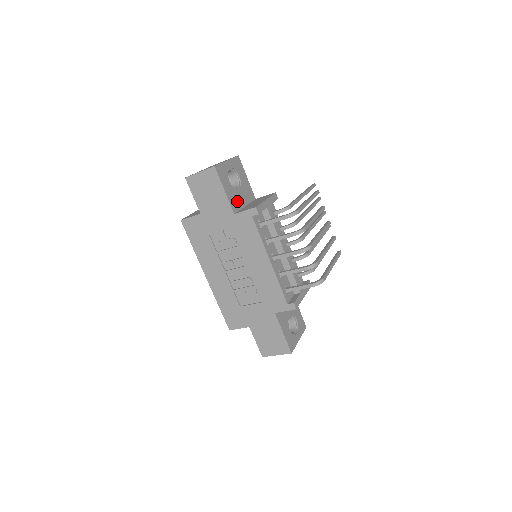
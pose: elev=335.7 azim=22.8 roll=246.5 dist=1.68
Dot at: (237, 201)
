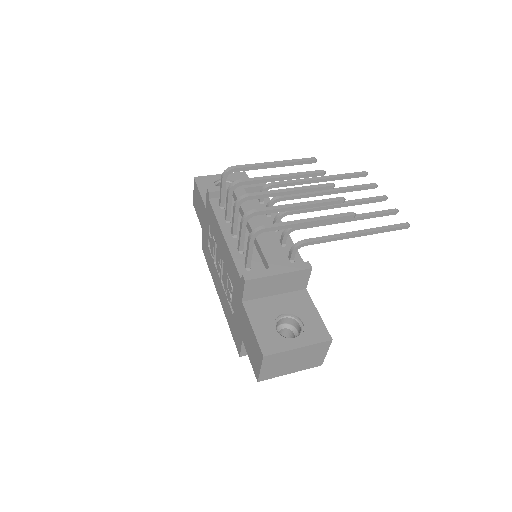
Dot at: occluded
